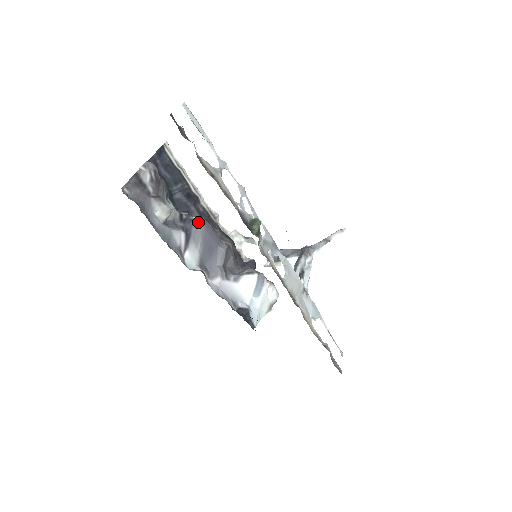
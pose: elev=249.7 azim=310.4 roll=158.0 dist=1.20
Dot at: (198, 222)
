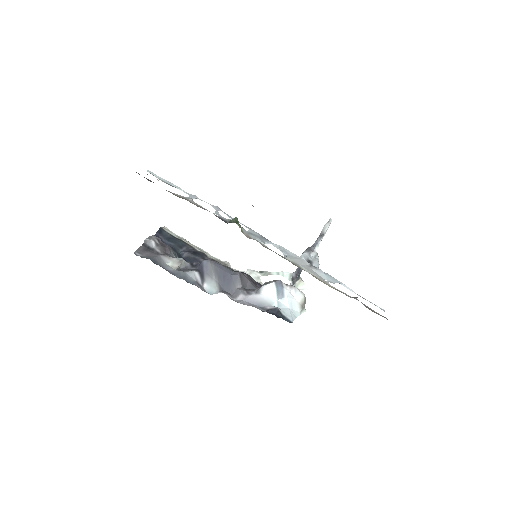
Dot at: (206, 262)
